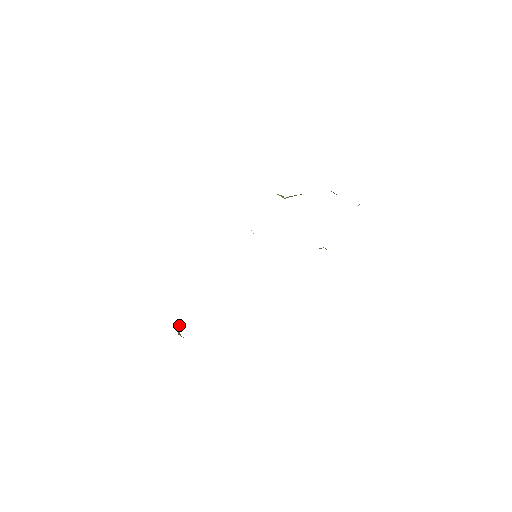
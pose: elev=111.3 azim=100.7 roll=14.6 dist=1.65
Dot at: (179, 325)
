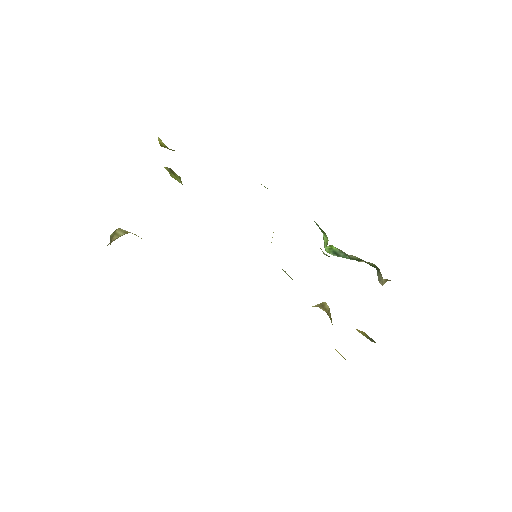
Dot at: (121, 230)
